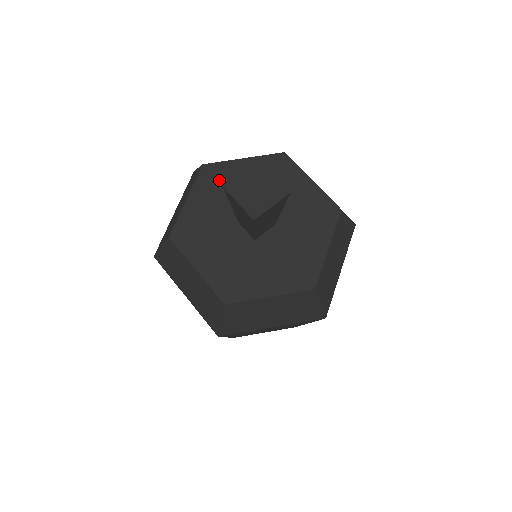
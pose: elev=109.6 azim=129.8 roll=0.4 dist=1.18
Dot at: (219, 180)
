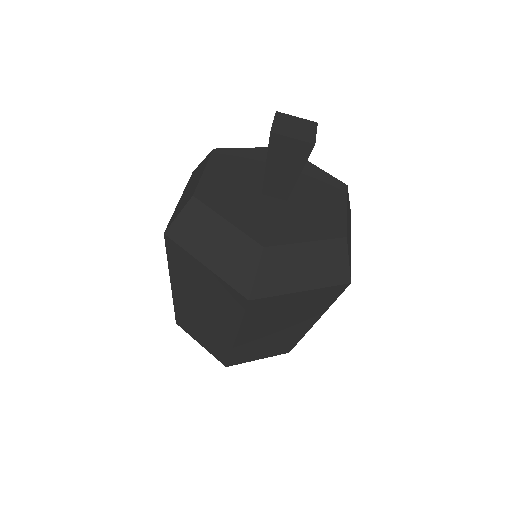
Dot at: occluded
